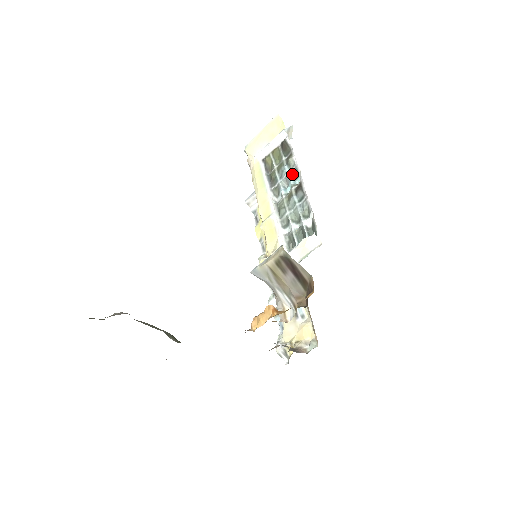
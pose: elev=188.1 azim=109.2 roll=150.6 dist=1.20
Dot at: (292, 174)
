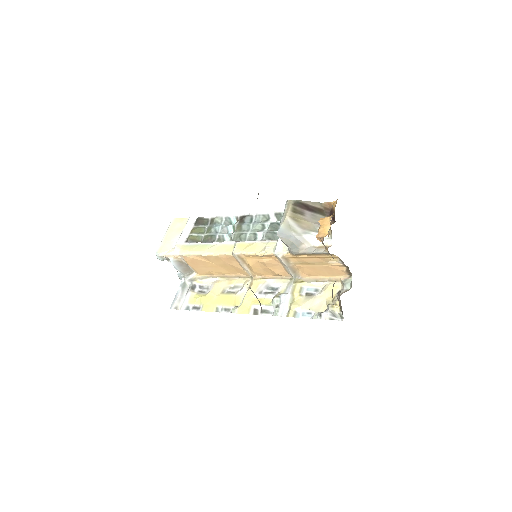
Dot at: (225, 224)
